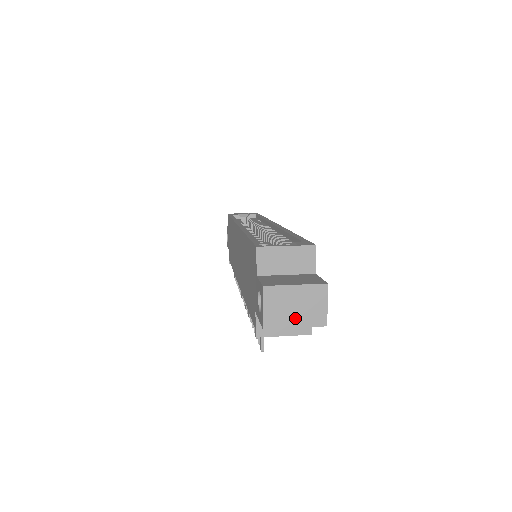
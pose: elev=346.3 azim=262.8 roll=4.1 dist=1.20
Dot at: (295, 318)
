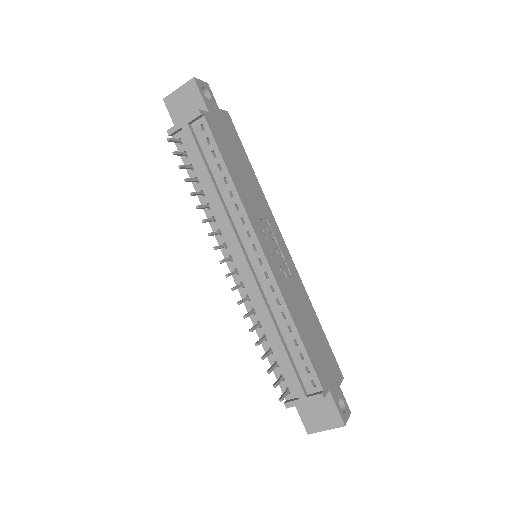
Dot at: (181, 90)
